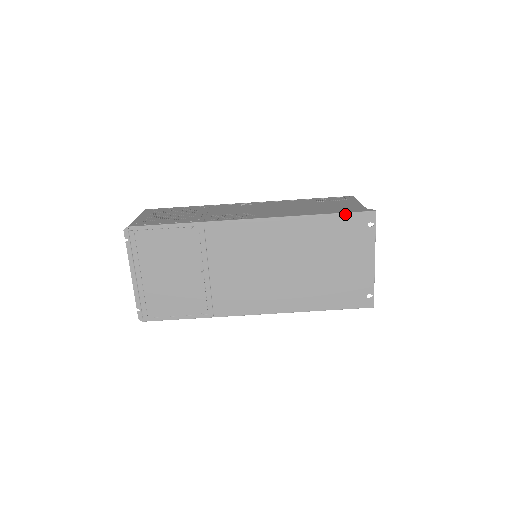
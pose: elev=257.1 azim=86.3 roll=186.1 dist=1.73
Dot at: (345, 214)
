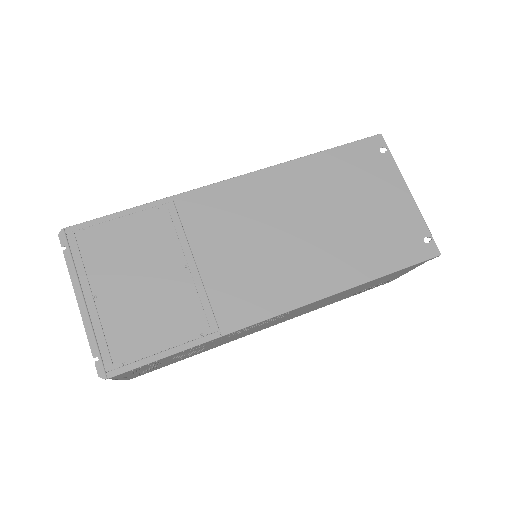
Dot at: (347, 145)
